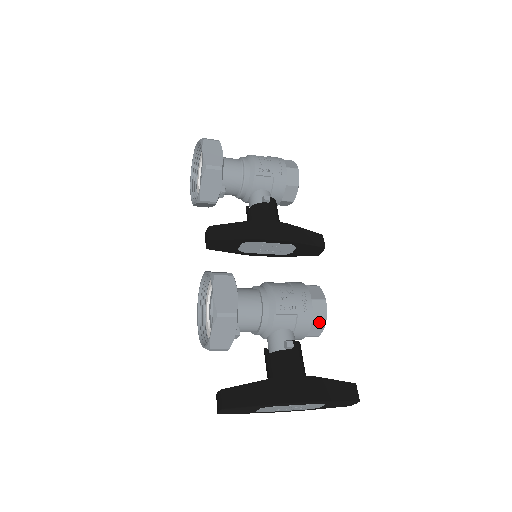
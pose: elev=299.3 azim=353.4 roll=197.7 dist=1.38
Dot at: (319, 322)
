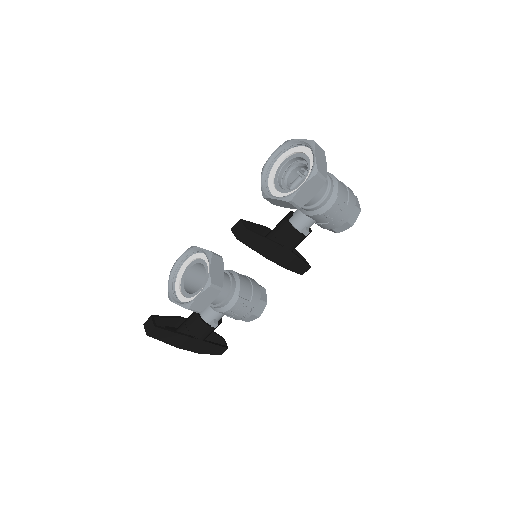
Dot at: occluded
